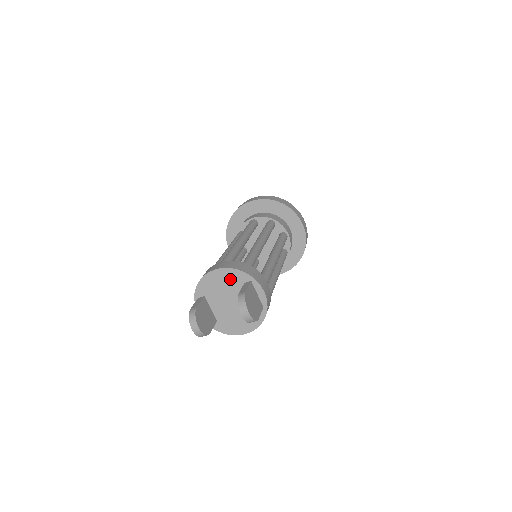
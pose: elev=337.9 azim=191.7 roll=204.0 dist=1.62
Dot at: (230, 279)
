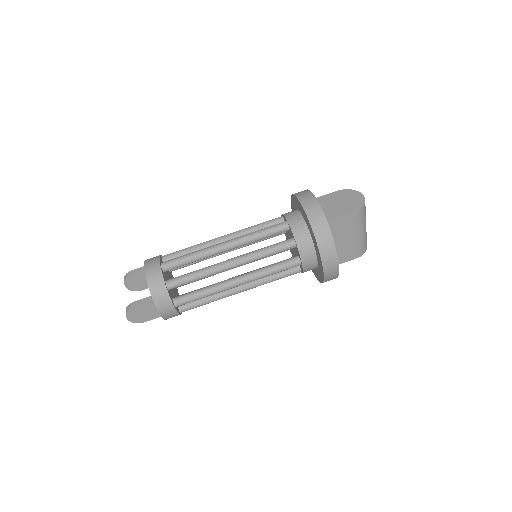
Dot at: occluded
